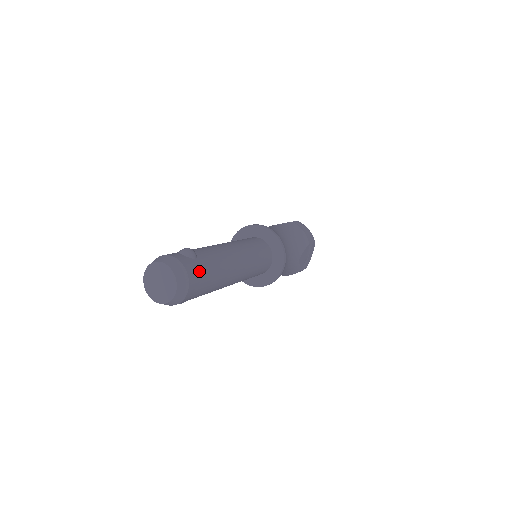
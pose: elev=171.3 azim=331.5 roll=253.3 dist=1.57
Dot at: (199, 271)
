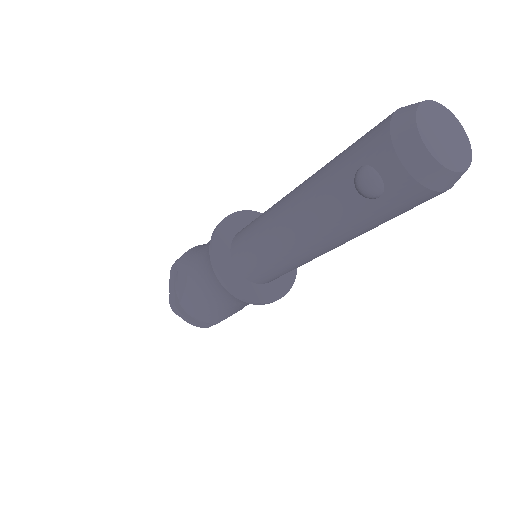
Dot at: occluded
